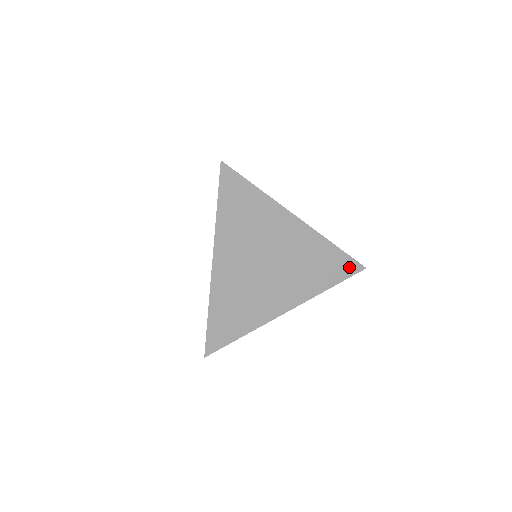
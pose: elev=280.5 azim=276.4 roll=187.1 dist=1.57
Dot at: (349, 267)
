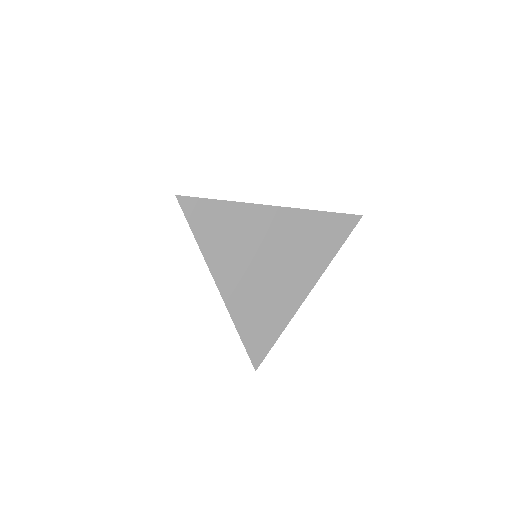
Dot at: (346, 223)
